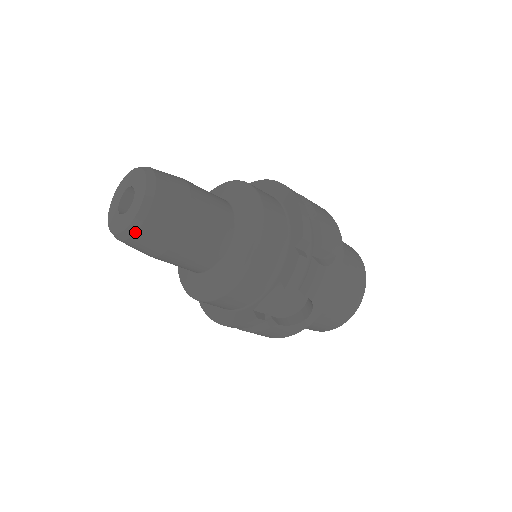
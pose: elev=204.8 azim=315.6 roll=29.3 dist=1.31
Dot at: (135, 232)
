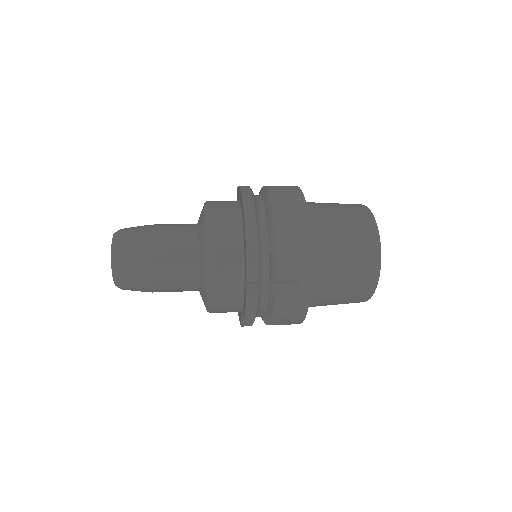
Dot at: (122, 289)
